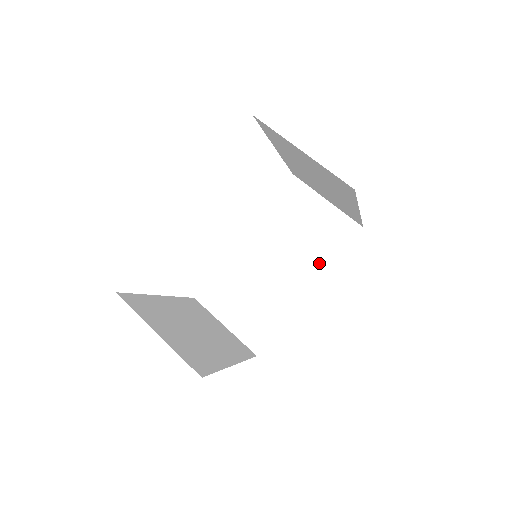
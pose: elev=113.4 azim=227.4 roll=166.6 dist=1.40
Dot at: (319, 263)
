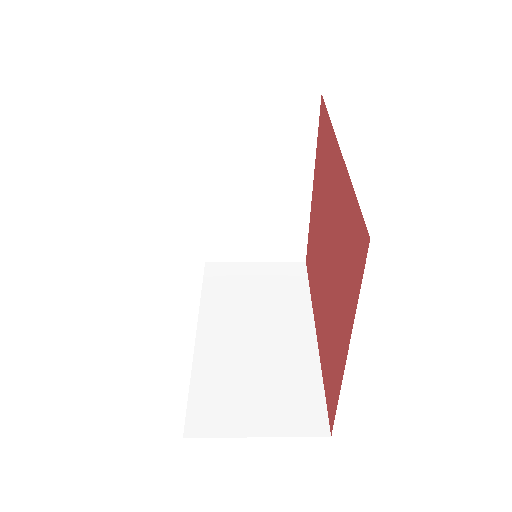
Dot at: (298, 305)
